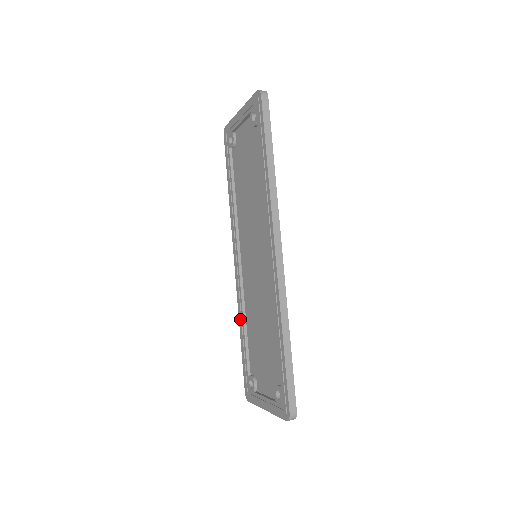
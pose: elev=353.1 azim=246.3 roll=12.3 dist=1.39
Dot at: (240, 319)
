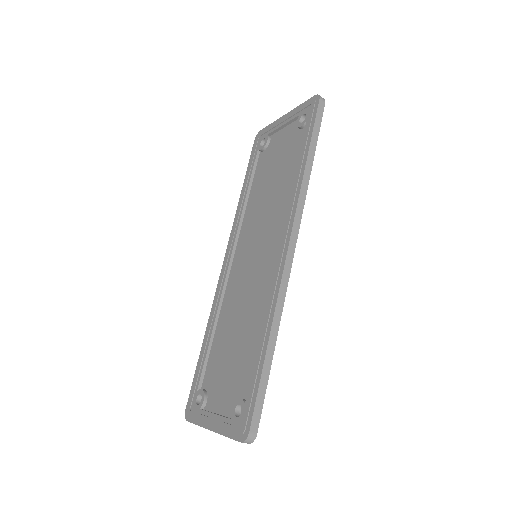
Dot at: (210, 324)
